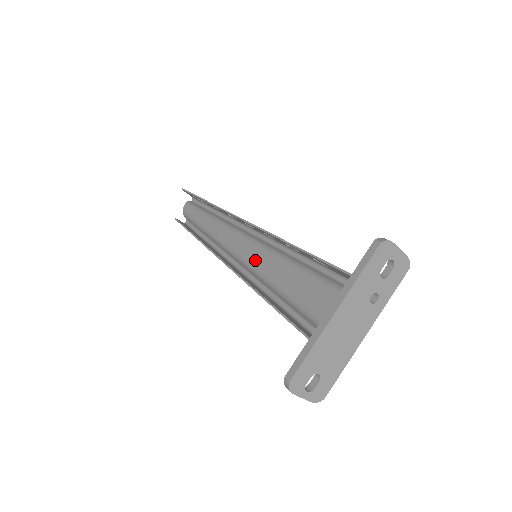
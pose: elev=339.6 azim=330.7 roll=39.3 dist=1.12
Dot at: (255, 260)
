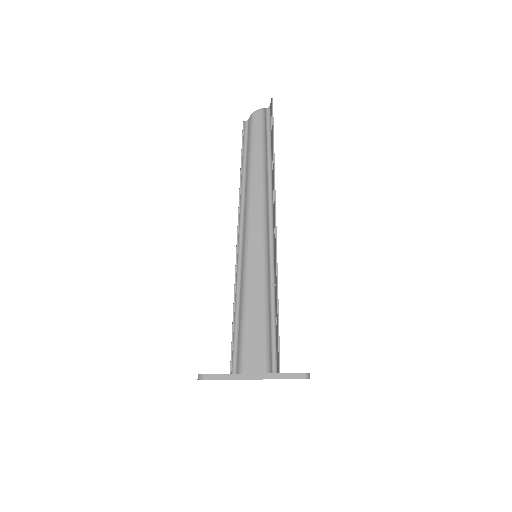
Dot at: (253, 259)
